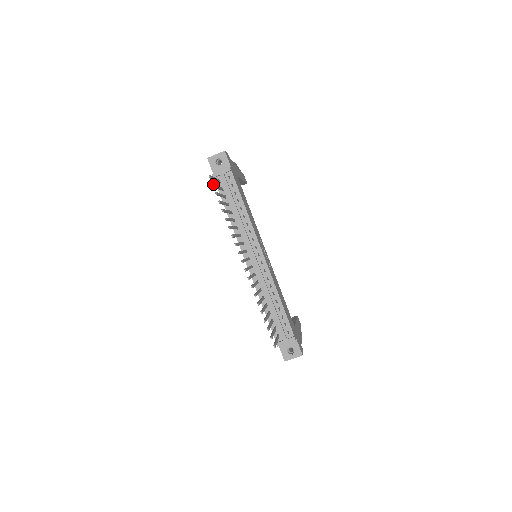
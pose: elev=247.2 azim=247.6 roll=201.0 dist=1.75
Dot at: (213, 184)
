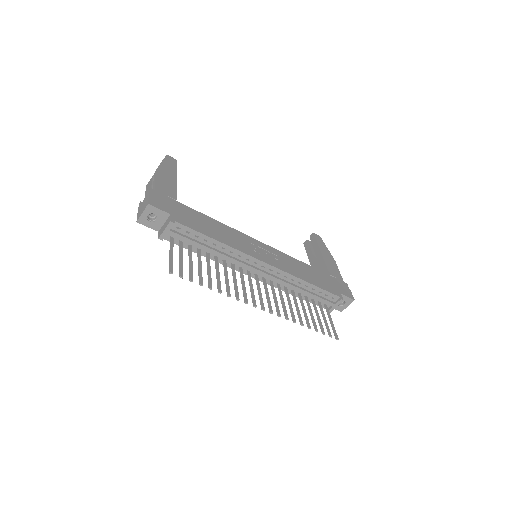
Dot at: (181, 276)
